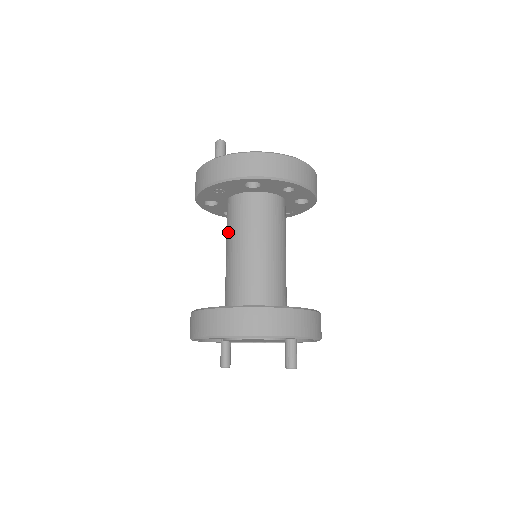
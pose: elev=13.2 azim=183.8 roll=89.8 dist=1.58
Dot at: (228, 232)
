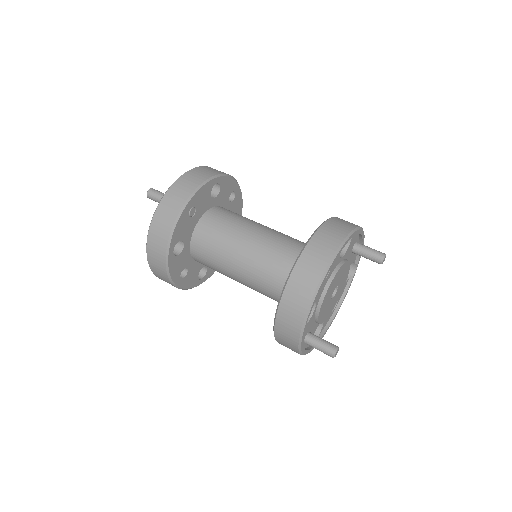
Dot at: (225, 242)
